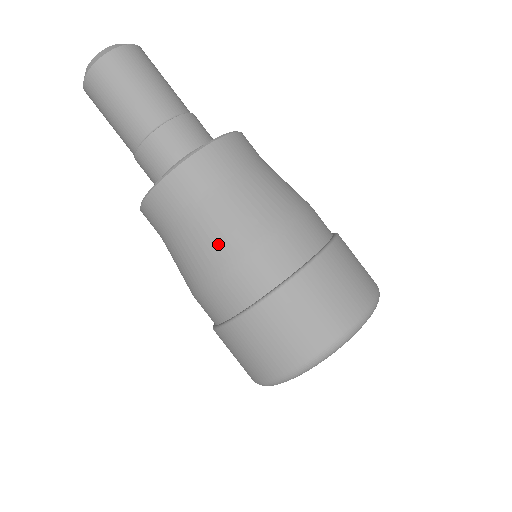
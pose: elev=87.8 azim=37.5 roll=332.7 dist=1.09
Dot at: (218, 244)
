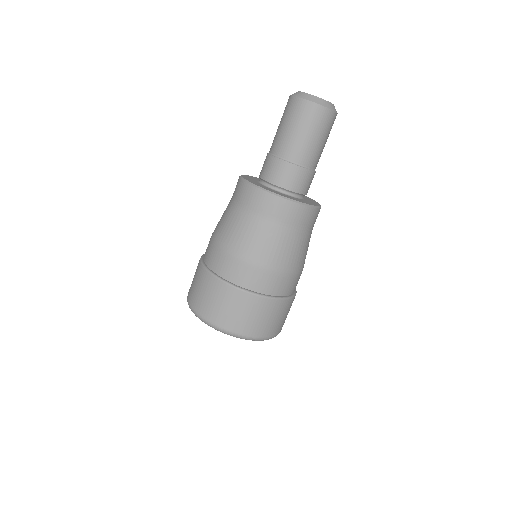
Dot at: (260, 249)
